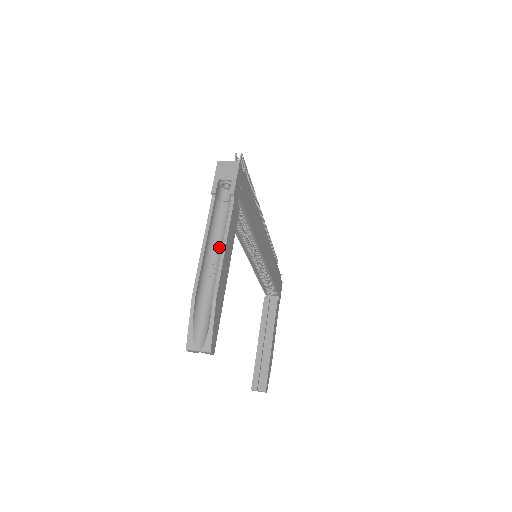
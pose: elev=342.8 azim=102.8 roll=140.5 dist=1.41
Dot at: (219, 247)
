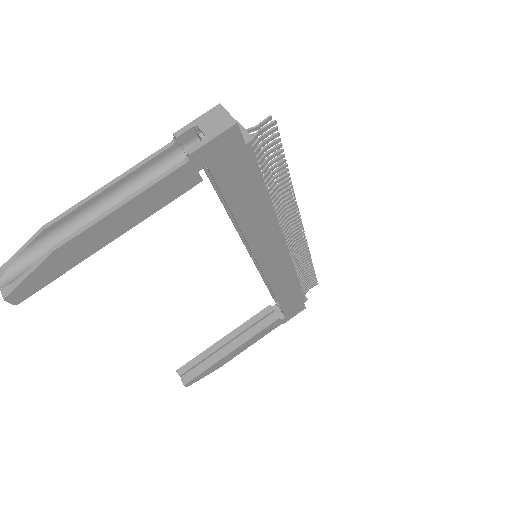
Dot at: occluded
